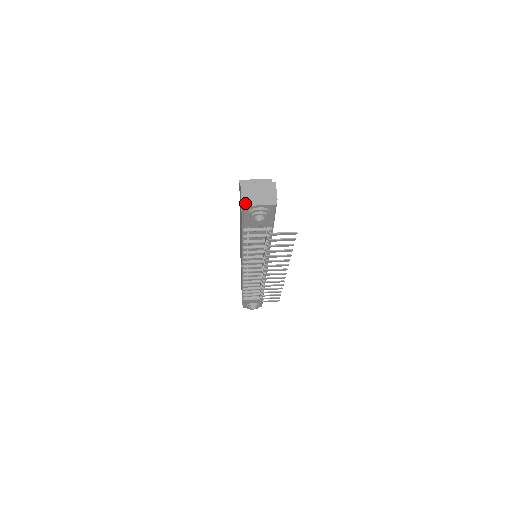
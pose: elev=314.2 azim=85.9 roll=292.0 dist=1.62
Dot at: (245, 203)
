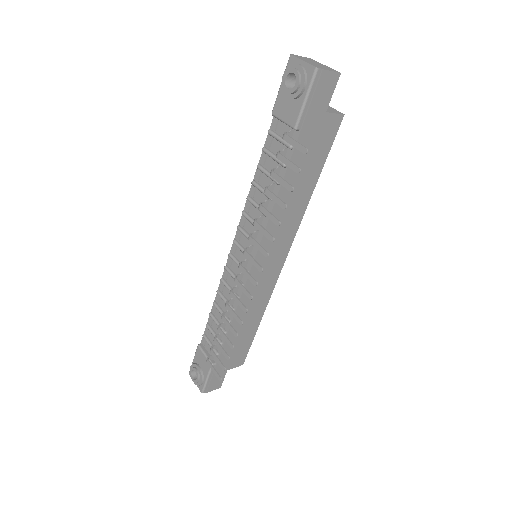
Dot at: (294, 55)
